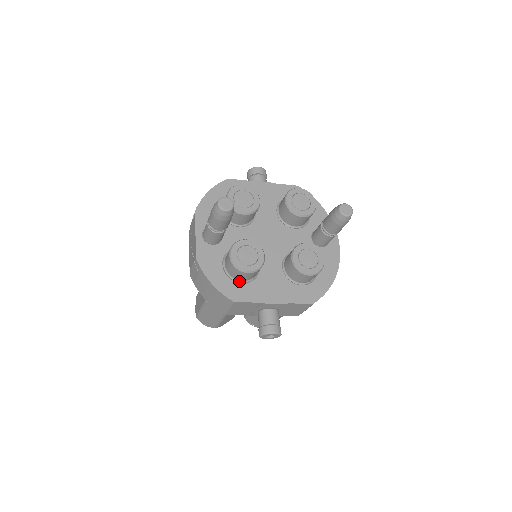
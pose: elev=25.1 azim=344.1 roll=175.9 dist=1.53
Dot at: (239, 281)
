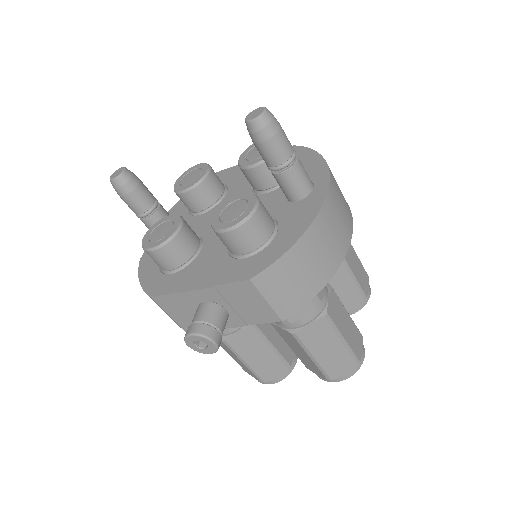
Dot at: (169, 272)
